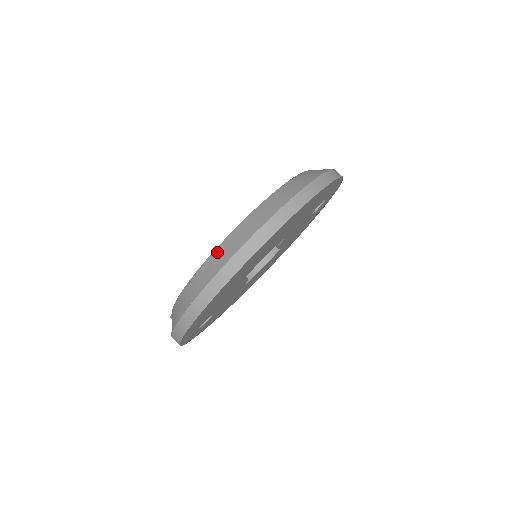
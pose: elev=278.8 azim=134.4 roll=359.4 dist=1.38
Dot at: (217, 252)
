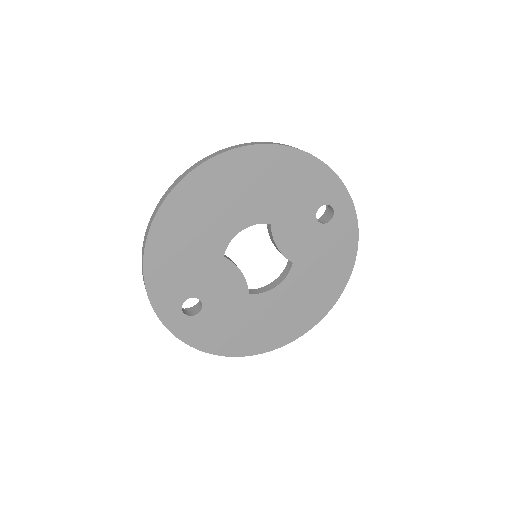
Dot at: occluded
